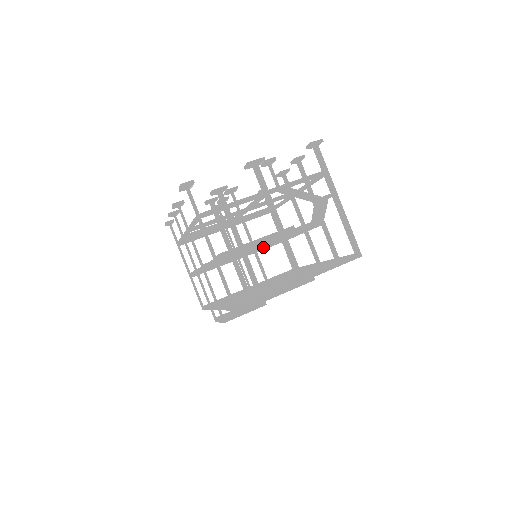
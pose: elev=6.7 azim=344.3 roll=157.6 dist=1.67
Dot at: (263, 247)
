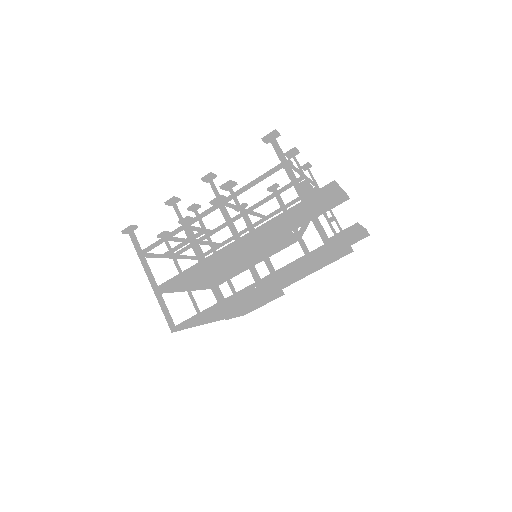
Dot at: (294, 227)
